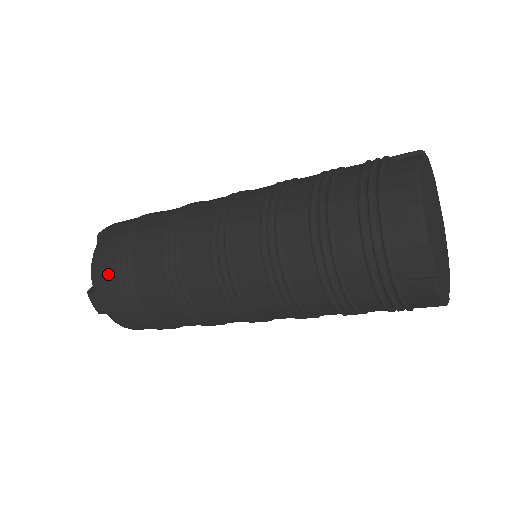
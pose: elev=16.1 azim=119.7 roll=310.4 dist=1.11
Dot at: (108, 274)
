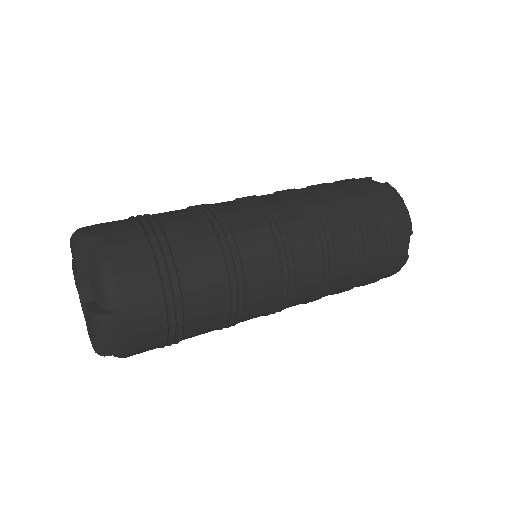
Dot at: (143, 285)
